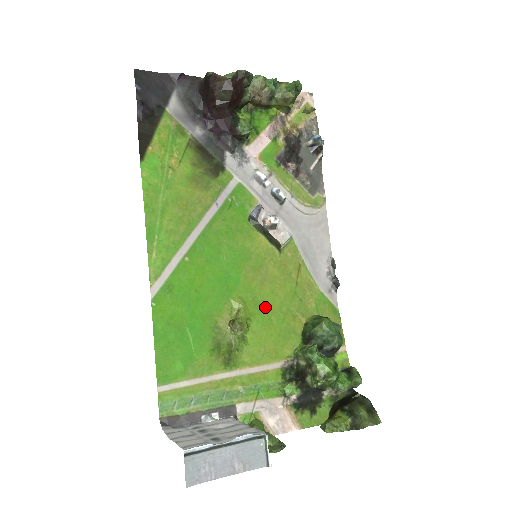
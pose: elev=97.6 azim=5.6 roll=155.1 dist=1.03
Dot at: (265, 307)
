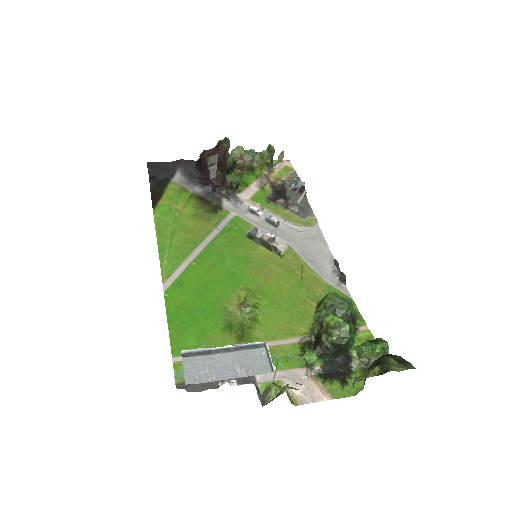
Dot at: (273, 295)
